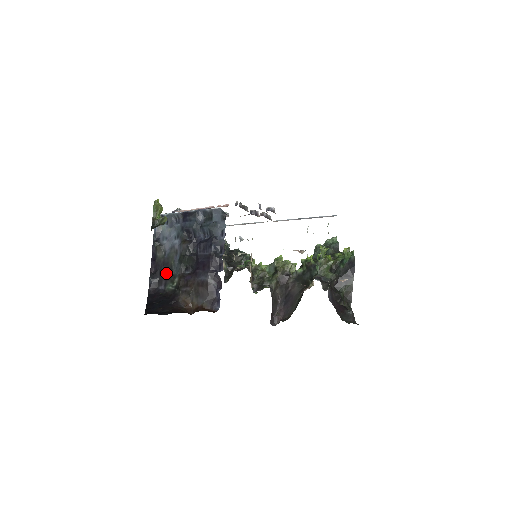
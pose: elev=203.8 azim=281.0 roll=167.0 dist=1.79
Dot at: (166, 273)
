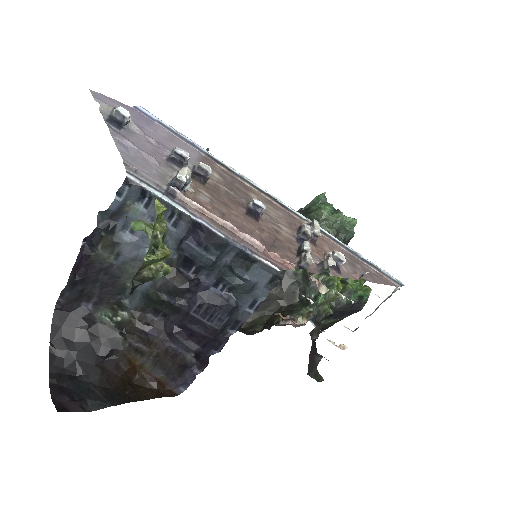
Dot at: (106, 290)
